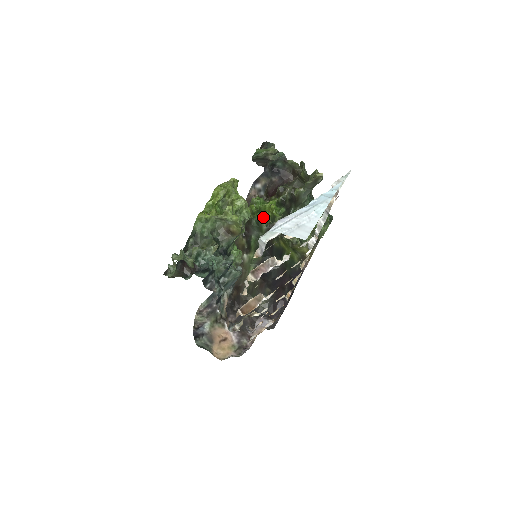
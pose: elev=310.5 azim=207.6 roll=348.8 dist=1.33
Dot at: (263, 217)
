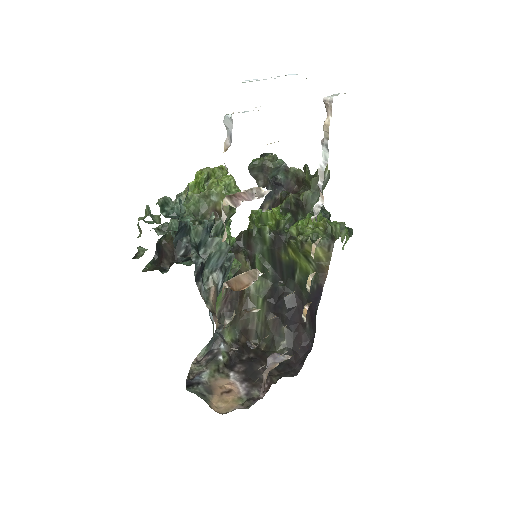
Dot at: occluded
